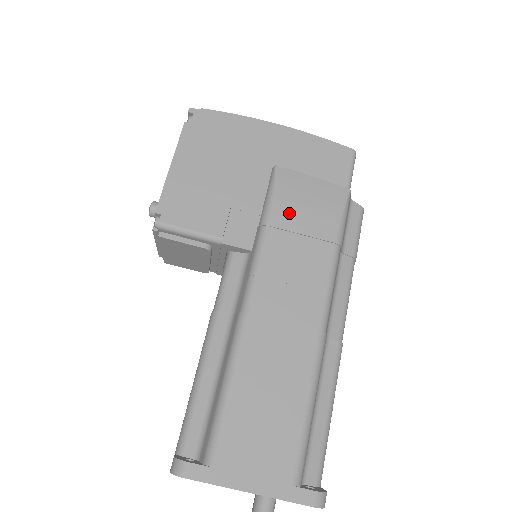
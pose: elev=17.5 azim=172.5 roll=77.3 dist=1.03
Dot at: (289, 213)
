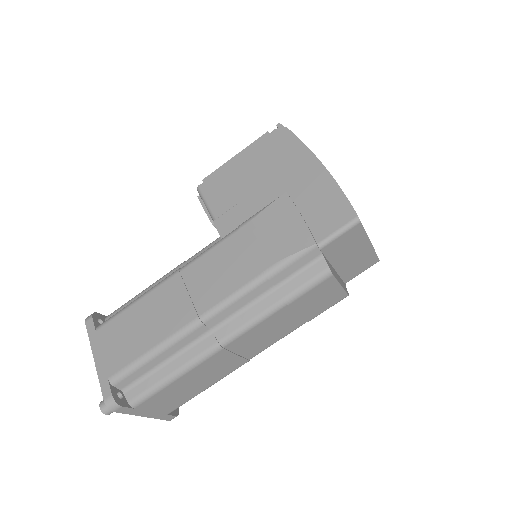
Dot at: (258, 229)
